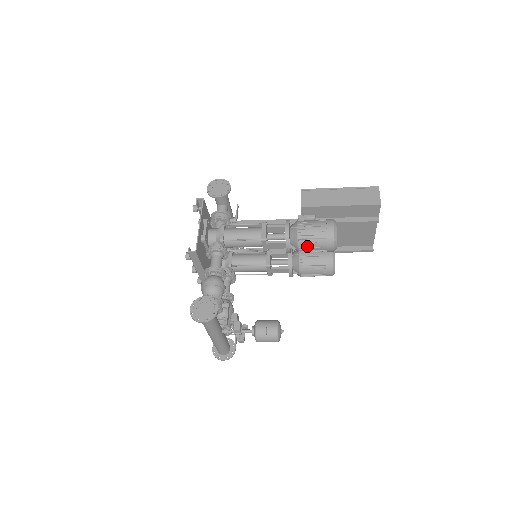
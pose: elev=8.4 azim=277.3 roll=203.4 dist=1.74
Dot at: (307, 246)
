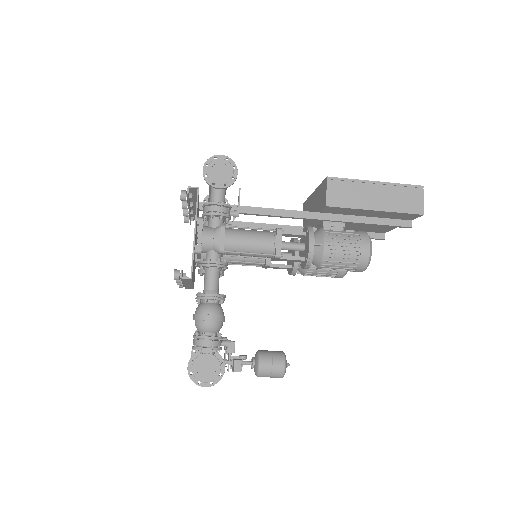
Dot at: (331, 267)
